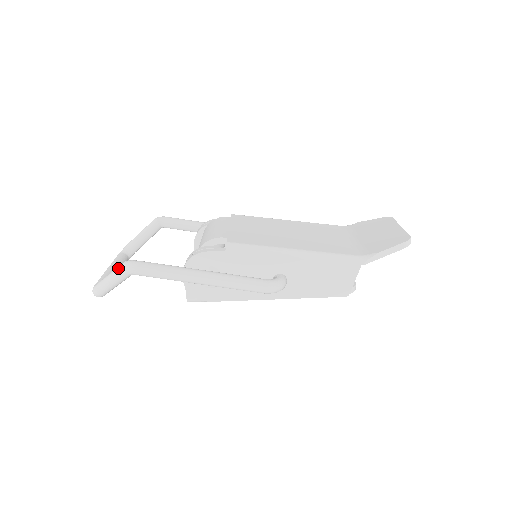
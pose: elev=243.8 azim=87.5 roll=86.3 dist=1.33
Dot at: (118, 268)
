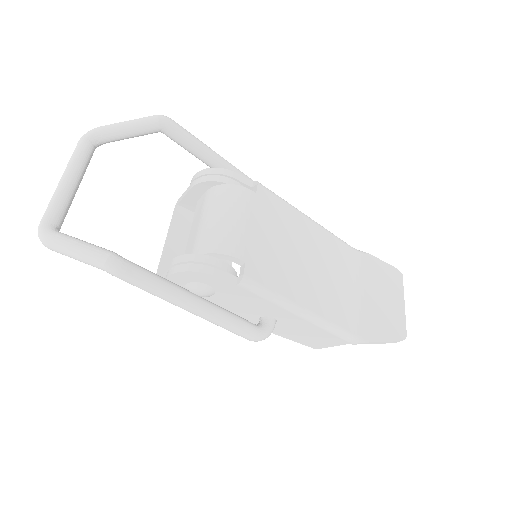
Dot at: (95, 256)
